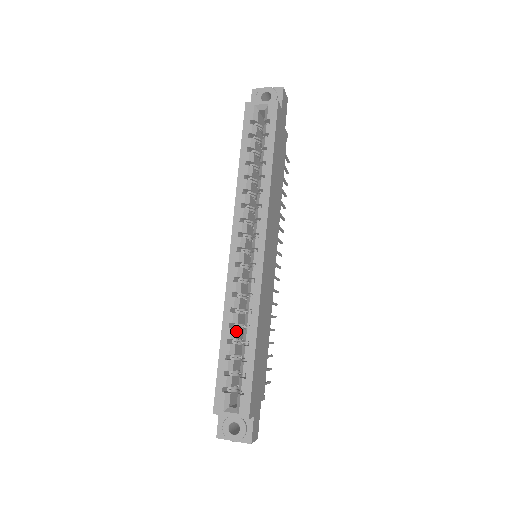
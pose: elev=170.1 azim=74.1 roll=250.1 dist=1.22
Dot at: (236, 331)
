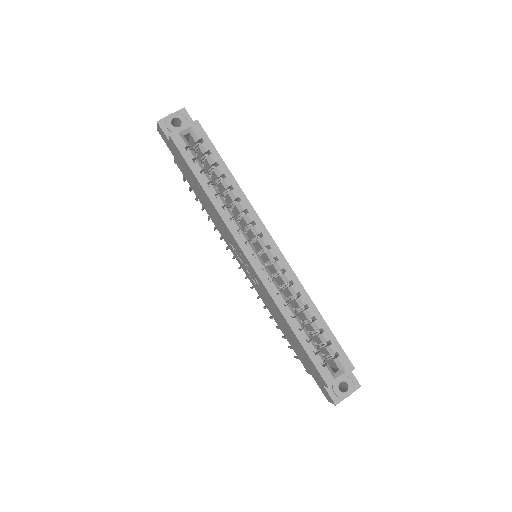
Dot at: (298, 317)
